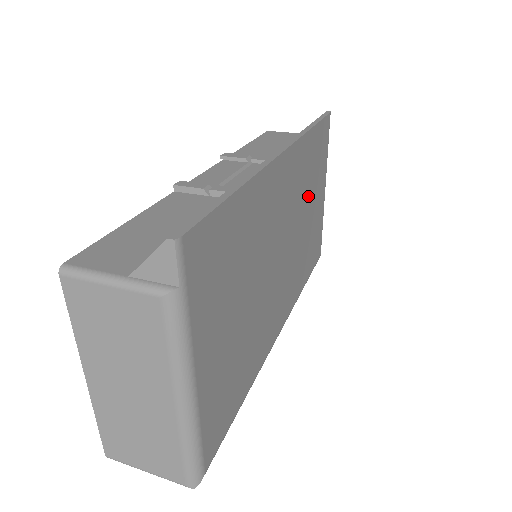
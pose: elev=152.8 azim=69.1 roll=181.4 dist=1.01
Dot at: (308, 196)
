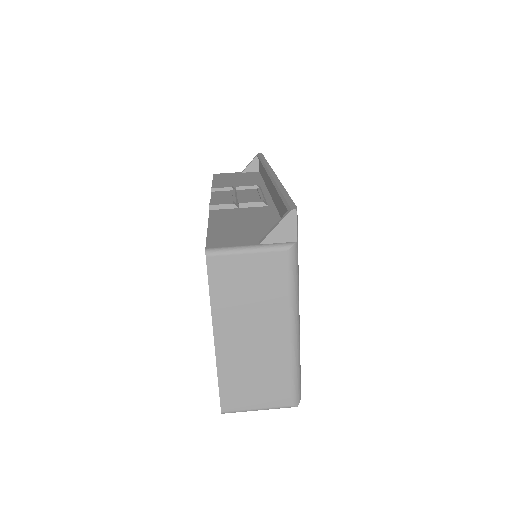
Dot at: occluded
